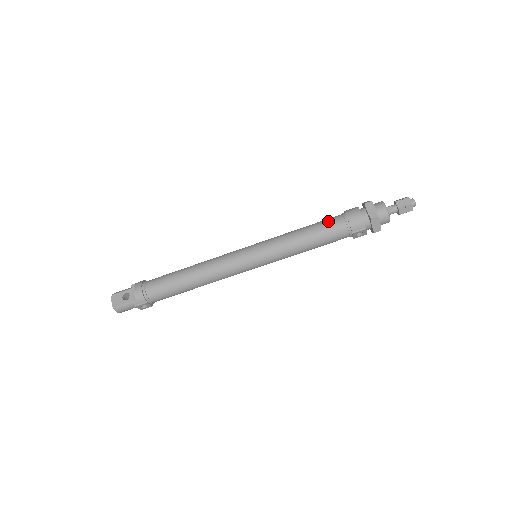
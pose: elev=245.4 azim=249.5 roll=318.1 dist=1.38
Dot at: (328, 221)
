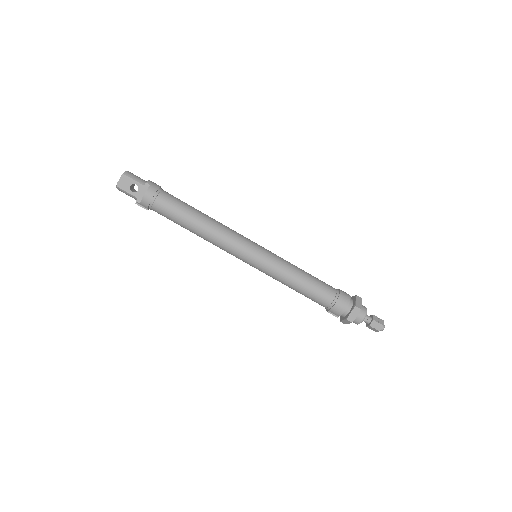
Dot at: (323, 290)
